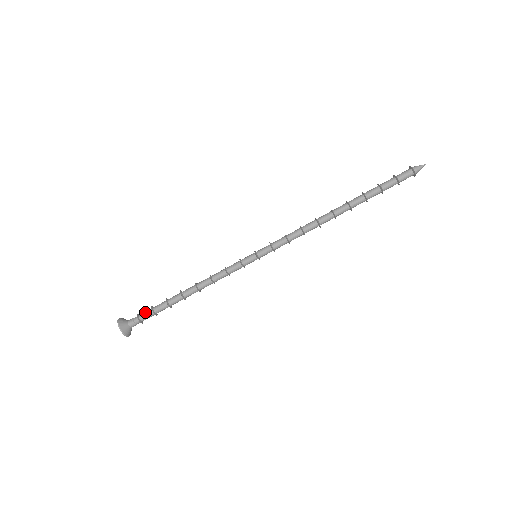
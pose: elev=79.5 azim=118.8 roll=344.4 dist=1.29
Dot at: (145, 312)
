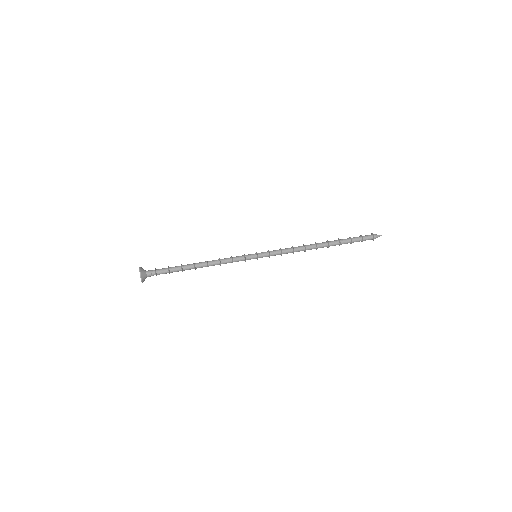
Dot at: (162, 269)
